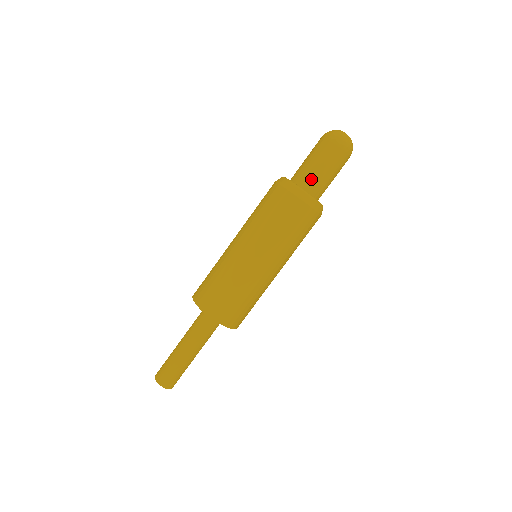
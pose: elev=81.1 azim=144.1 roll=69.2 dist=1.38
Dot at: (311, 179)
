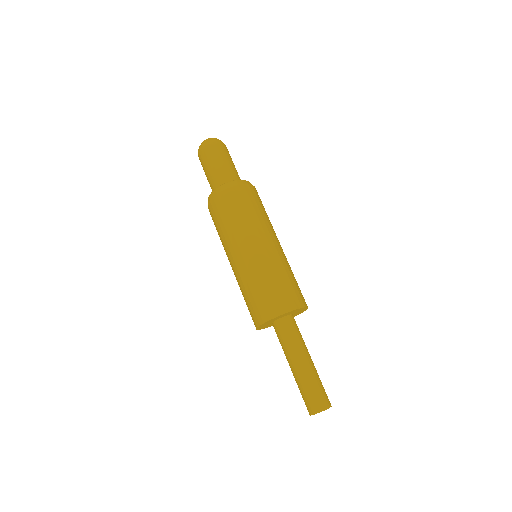
Dot at: (222, 176)
